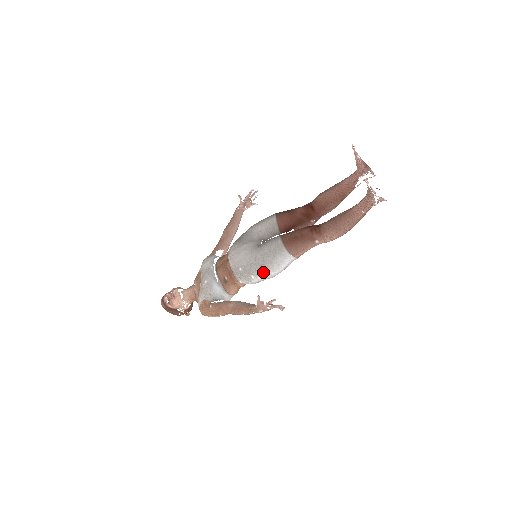
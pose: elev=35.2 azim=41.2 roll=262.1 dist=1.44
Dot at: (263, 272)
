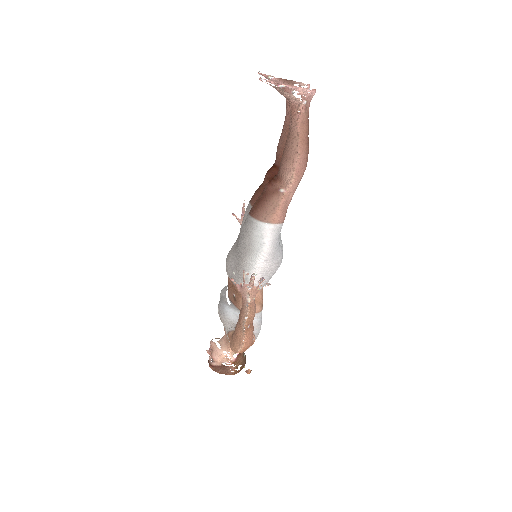
Dot at: (251, 261)
